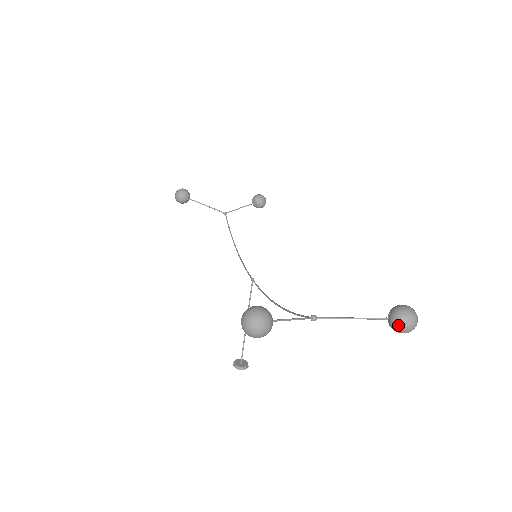
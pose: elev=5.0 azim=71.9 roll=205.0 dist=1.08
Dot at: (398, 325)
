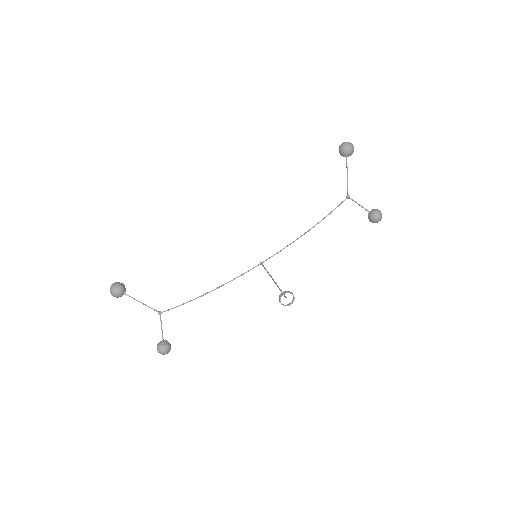
Dot at: (377, 209)
